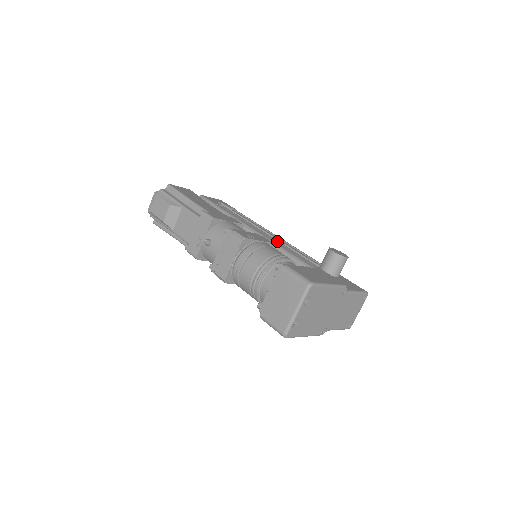
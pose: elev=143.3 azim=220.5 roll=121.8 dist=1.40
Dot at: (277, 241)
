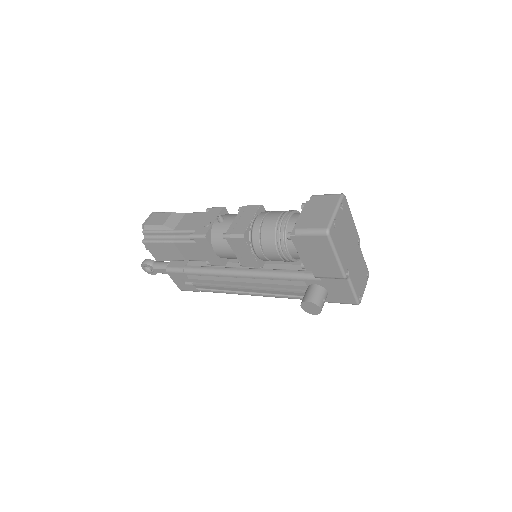
Dot at: occluded
